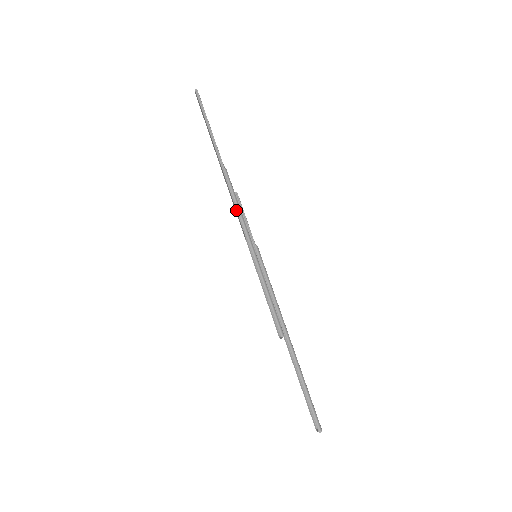
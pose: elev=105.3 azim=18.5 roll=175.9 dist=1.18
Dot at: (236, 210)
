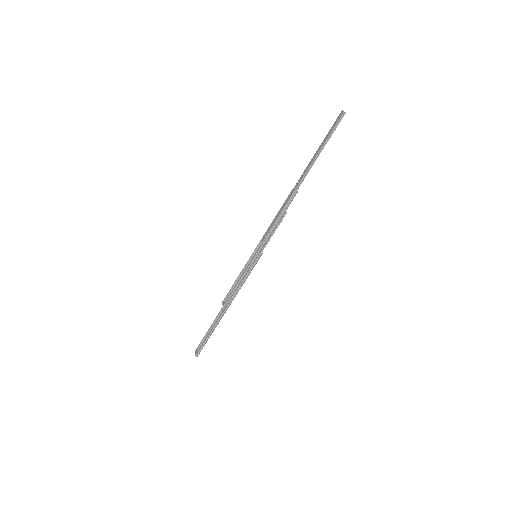
Dot at: (274, 223)
